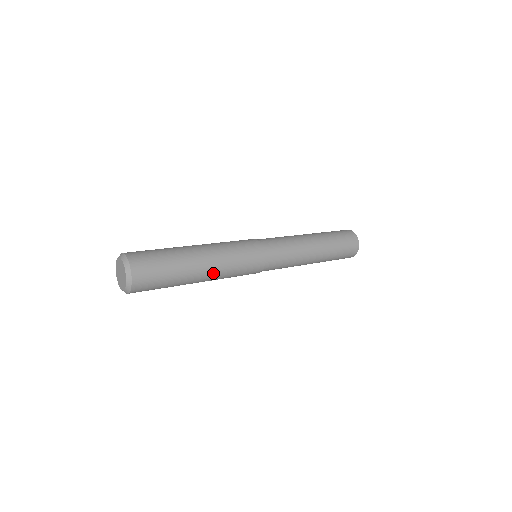
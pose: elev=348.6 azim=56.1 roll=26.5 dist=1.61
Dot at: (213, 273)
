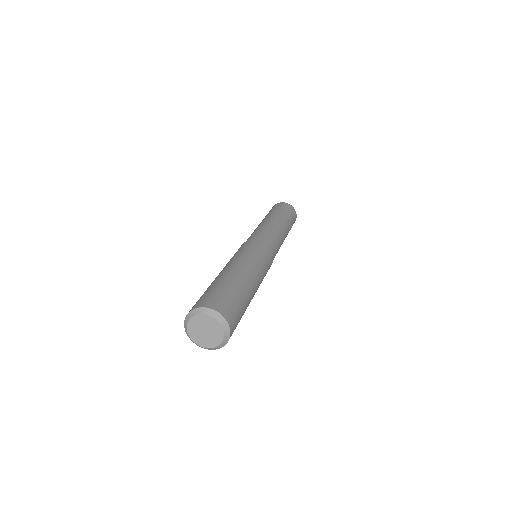
Dot at: occluded
